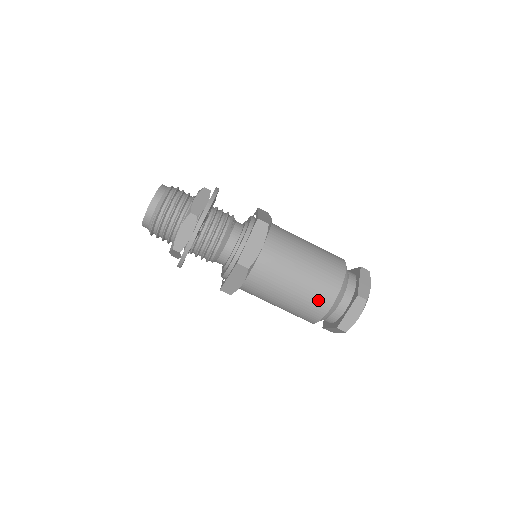
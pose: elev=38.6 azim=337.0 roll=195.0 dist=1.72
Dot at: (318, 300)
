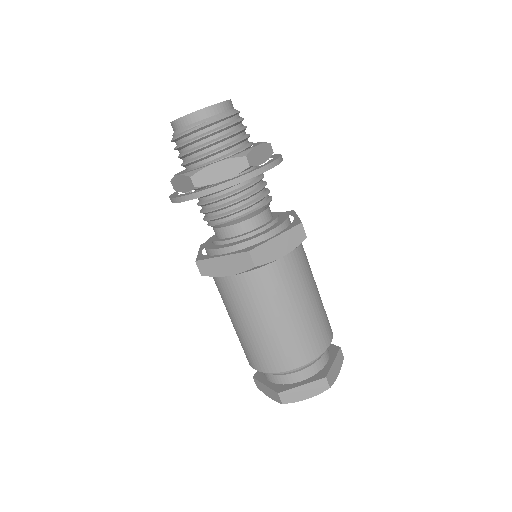
Dot at: (288, 353)
